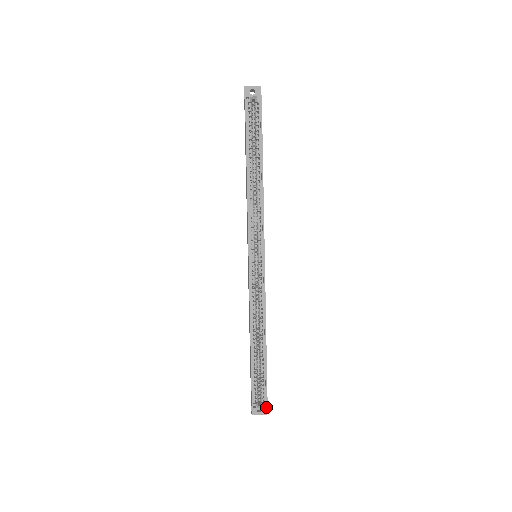
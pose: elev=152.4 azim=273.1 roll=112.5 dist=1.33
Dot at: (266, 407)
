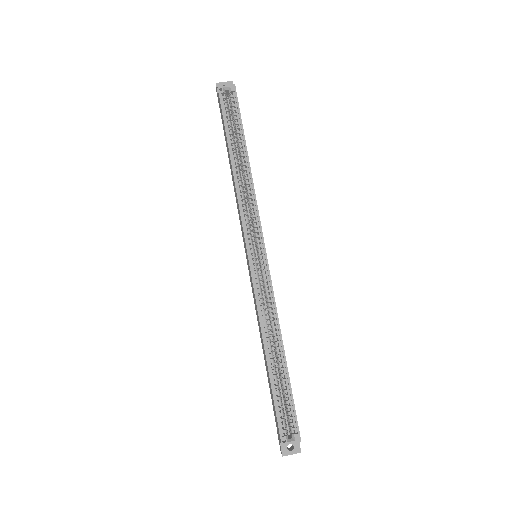
Dot at: (299, 439)
